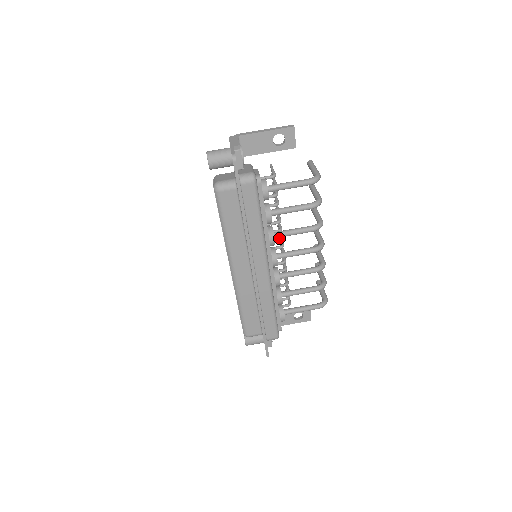
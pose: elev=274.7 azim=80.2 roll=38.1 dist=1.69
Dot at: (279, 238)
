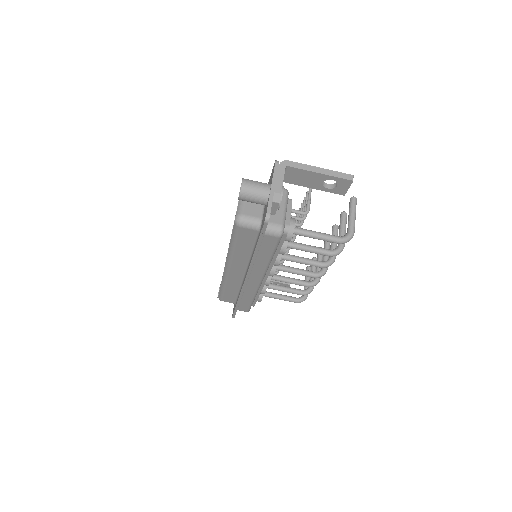
Dot at: (286, 249)
